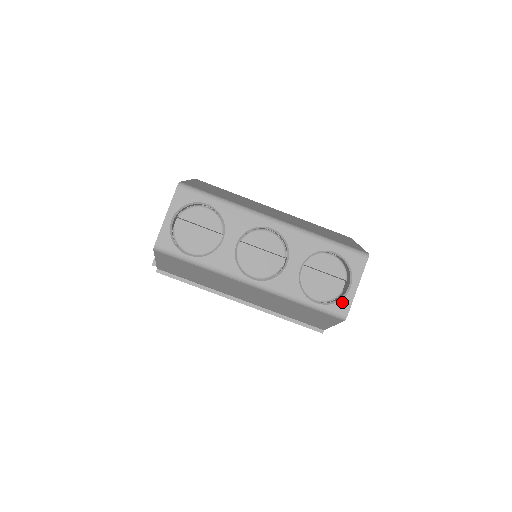
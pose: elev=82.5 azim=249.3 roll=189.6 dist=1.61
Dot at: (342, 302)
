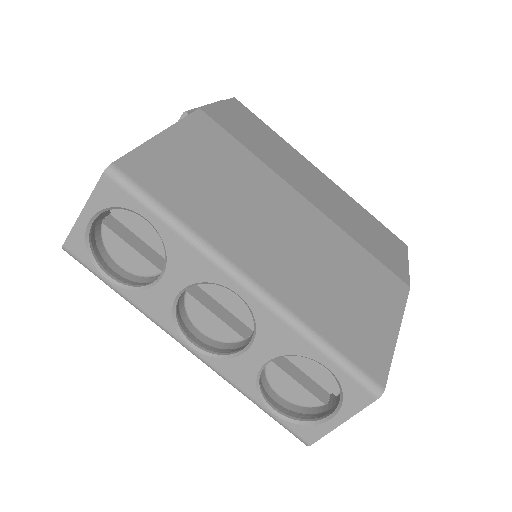
Dot at: (310, 428)
